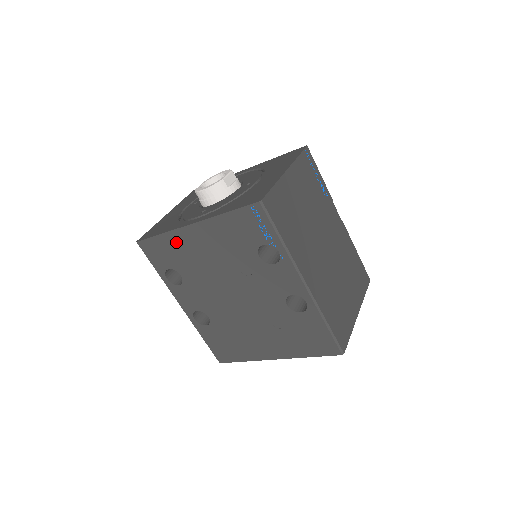
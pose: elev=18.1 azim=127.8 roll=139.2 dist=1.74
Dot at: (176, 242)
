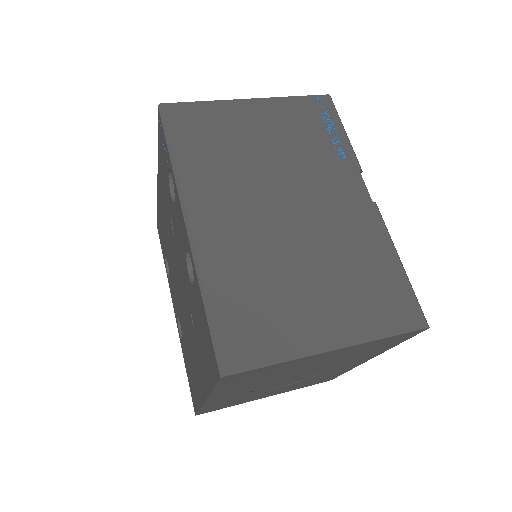
Dot at: (160, 212)
